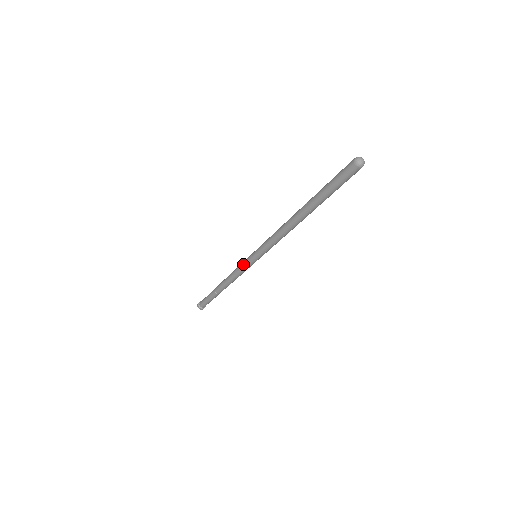
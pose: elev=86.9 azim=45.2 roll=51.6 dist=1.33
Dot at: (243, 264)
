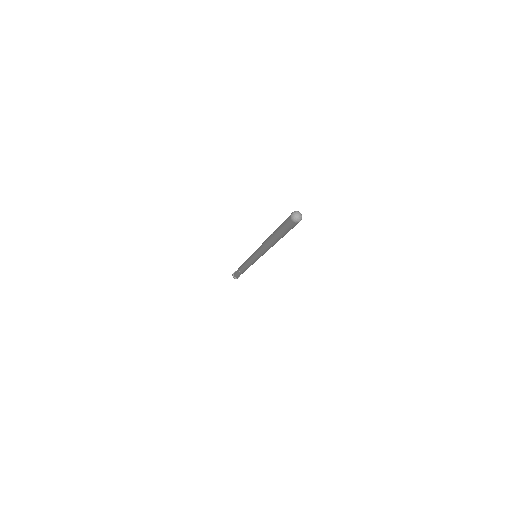
Dot at: (249, 257)
